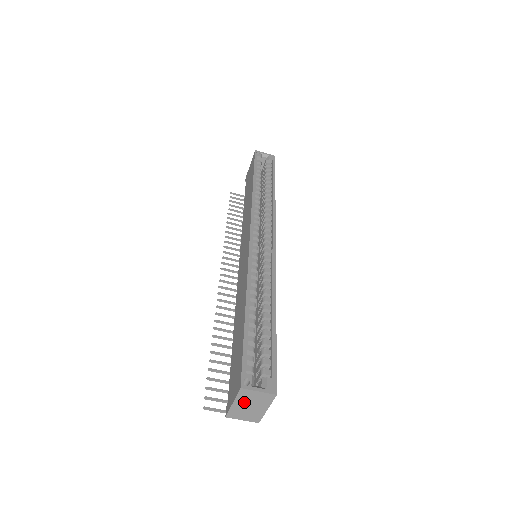
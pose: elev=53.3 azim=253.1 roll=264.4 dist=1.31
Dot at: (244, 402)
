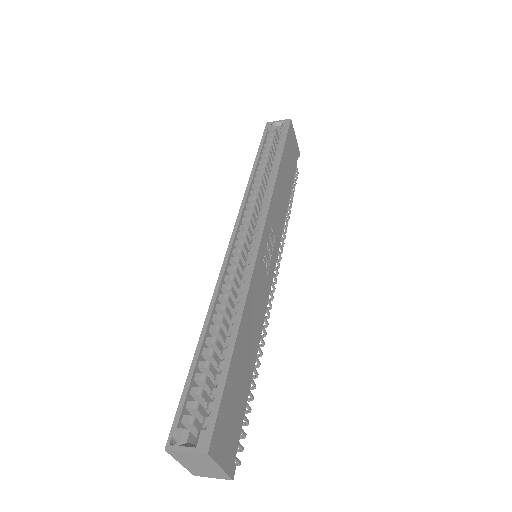
Dot at: (188, 462)
